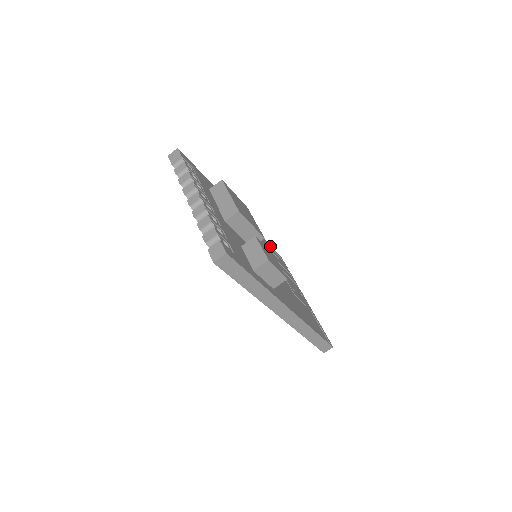
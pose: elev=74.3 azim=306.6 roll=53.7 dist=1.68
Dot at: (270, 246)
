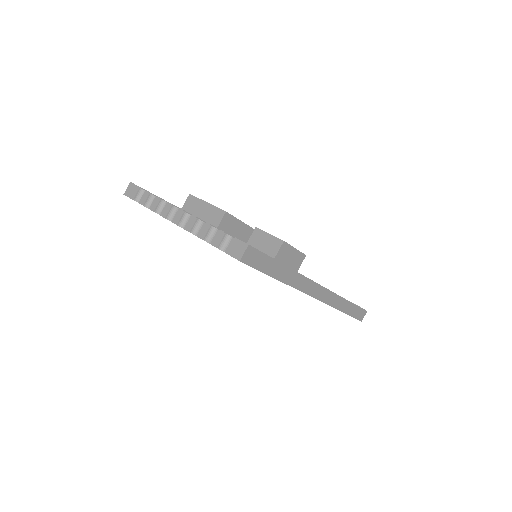
Dot at: occluded
